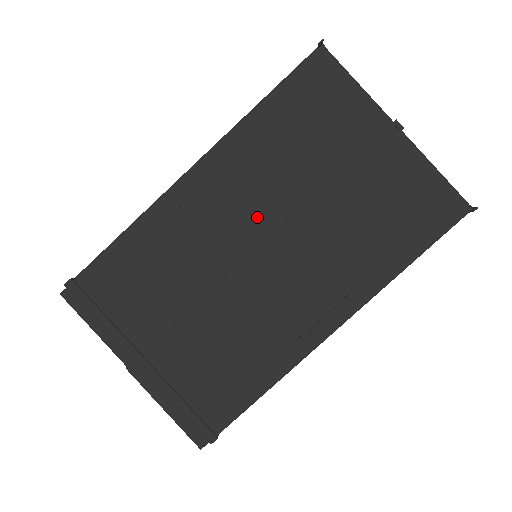
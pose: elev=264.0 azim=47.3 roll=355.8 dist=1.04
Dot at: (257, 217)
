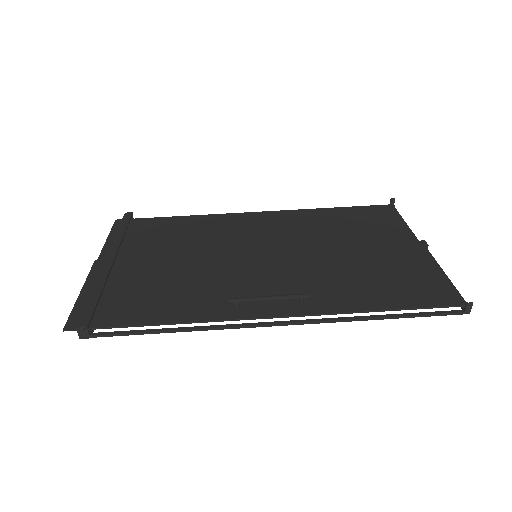
Dot at: (278, 242)
